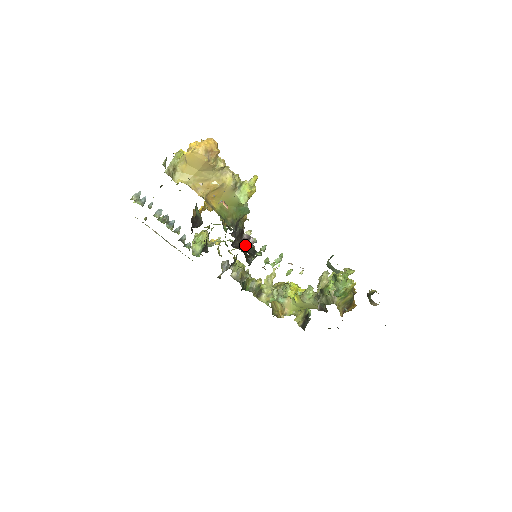
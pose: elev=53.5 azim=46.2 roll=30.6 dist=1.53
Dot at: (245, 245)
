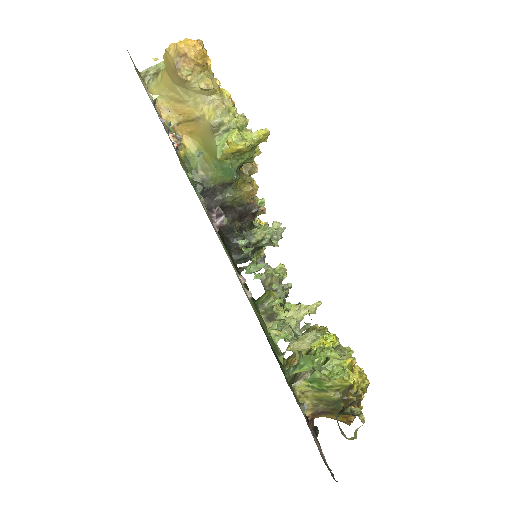
Dot at: (232, 228)
